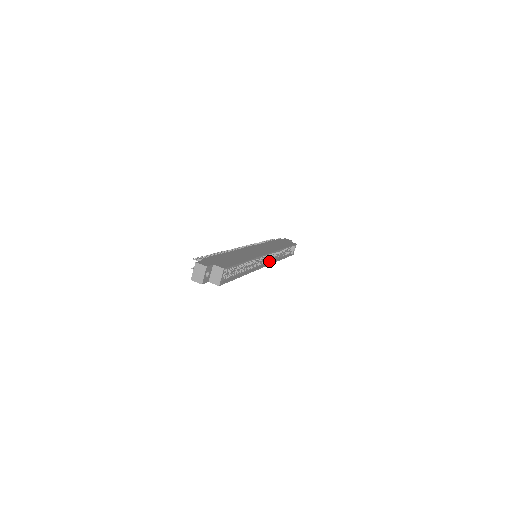
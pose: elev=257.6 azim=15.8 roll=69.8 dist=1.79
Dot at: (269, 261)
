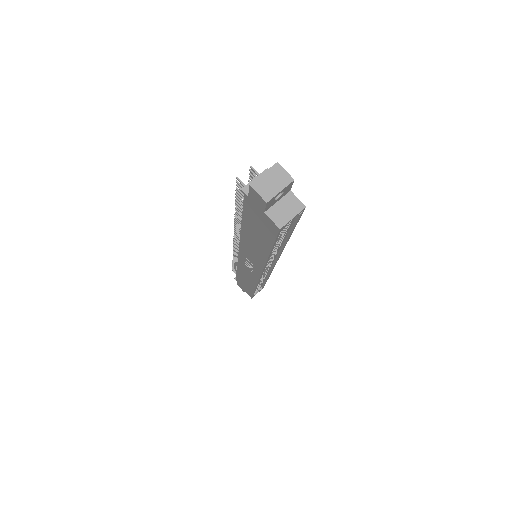
Dot at: occluded
